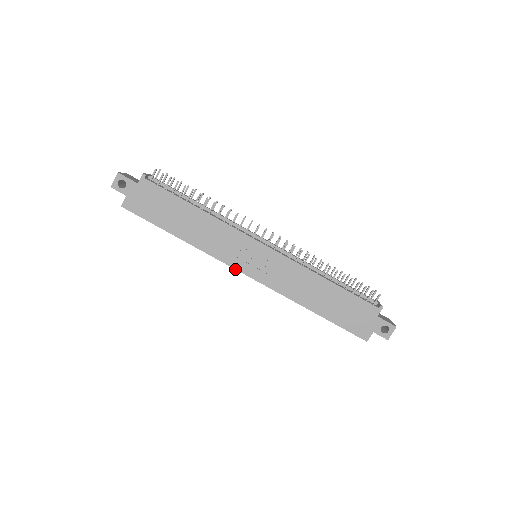
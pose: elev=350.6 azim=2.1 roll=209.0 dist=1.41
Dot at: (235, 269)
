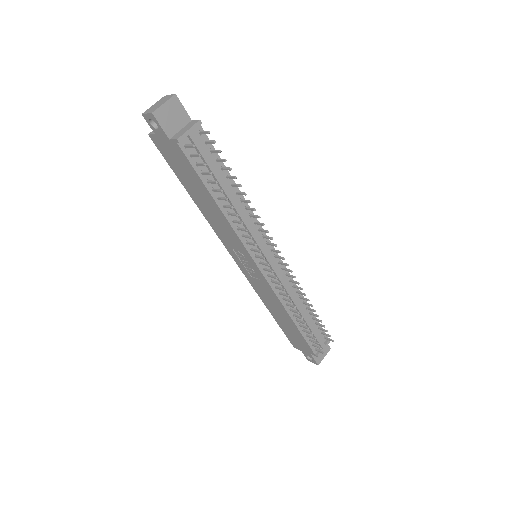
Dot at: occluded
